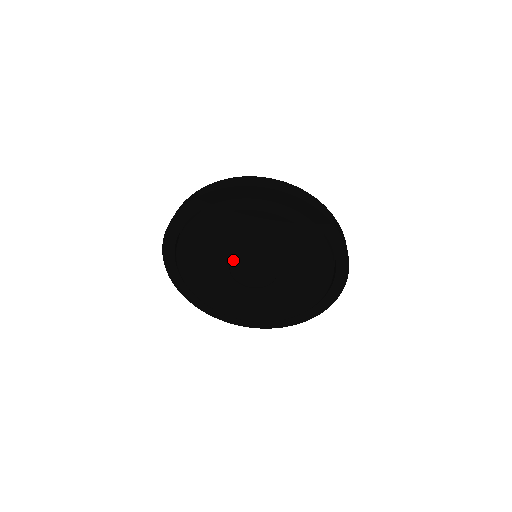
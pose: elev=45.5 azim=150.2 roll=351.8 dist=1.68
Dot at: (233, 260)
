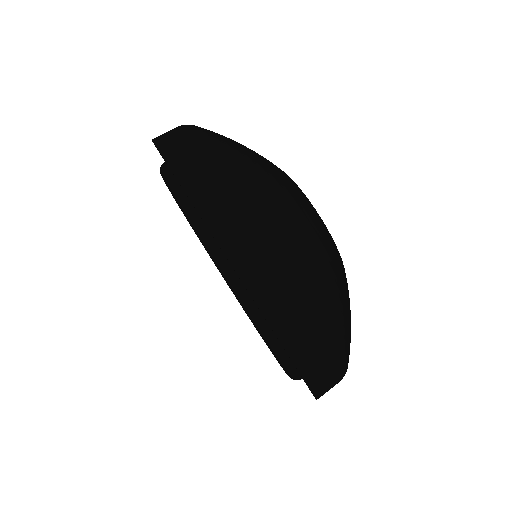
Dot at: occluded
